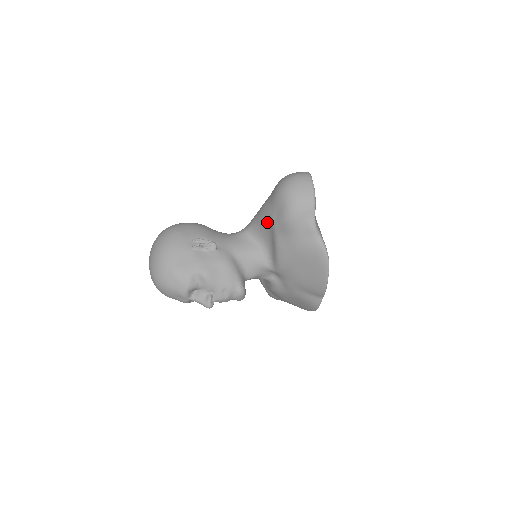
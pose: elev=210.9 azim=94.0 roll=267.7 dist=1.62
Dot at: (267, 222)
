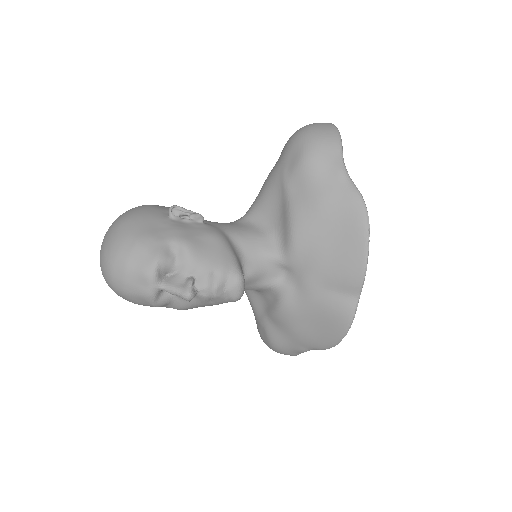
Dot at: (275, 186)
